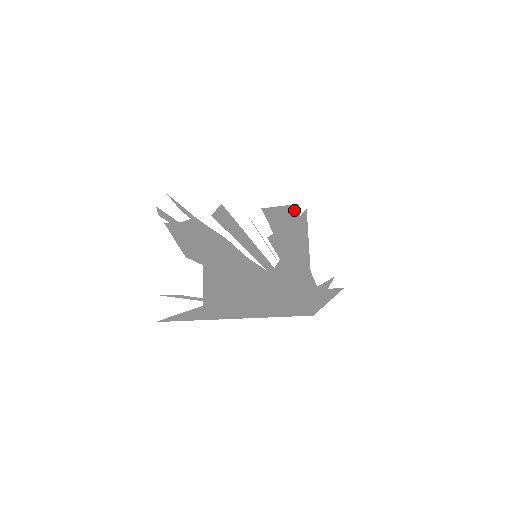
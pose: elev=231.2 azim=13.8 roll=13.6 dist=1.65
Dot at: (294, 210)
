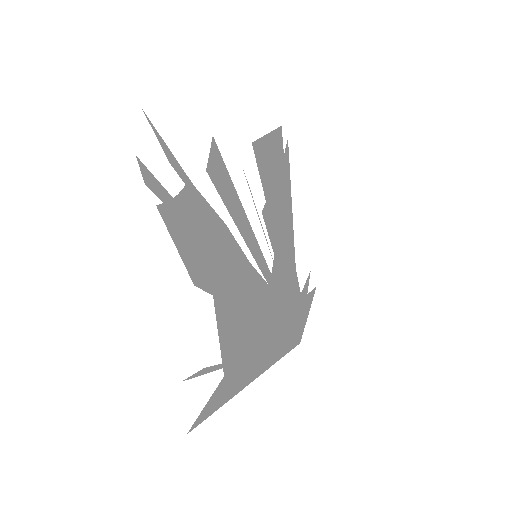
Dot at: (279, 142)
